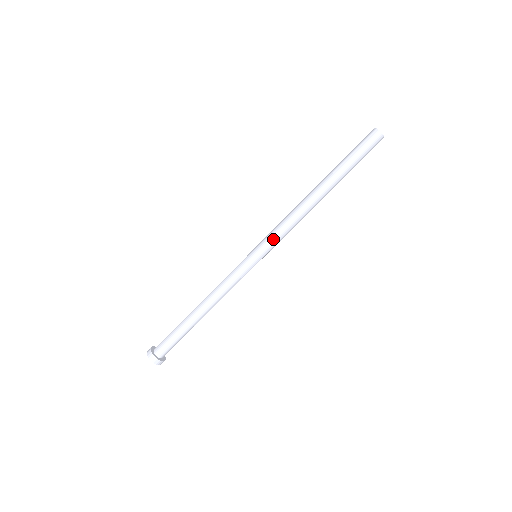
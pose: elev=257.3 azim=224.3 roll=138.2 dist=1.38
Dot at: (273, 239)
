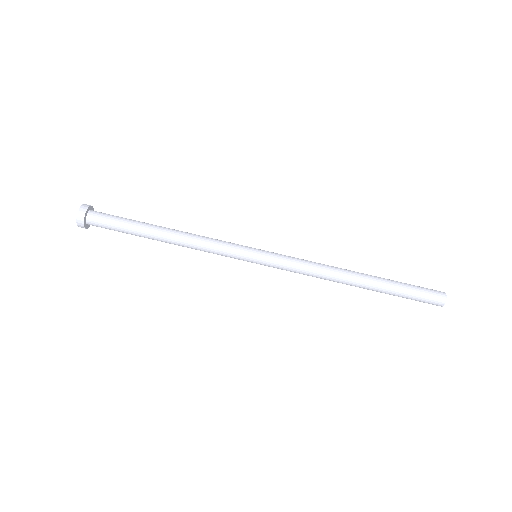
Dot at: (284, 265)
